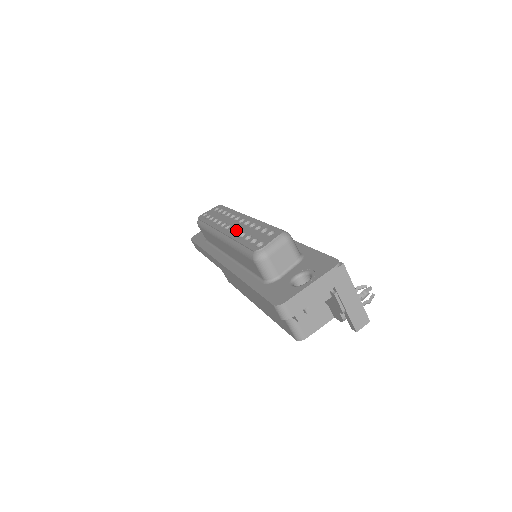
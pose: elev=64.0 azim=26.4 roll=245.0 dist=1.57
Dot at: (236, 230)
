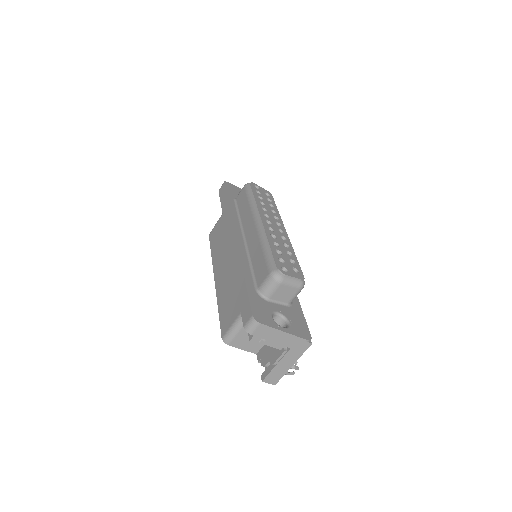
Dot at: (274, 234)
